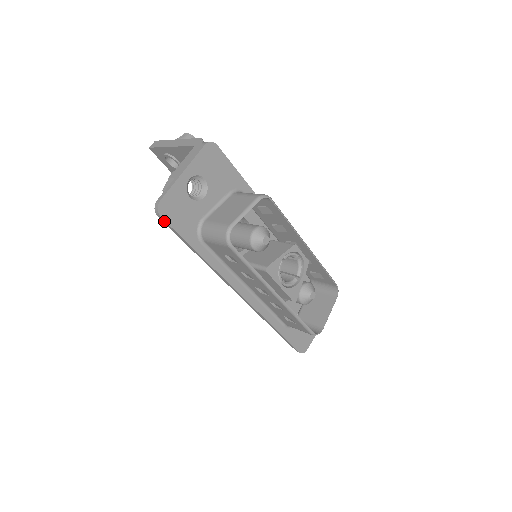
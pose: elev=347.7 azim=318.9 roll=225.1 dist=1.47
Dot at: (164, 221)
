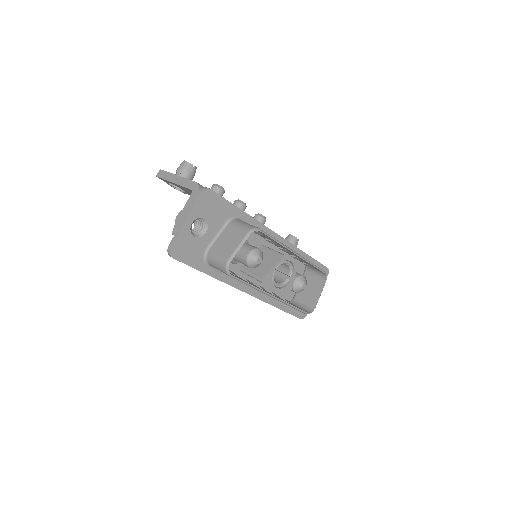
Dot at: occluded
